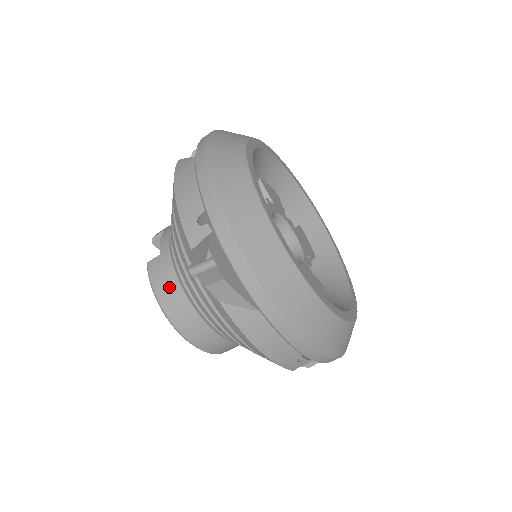
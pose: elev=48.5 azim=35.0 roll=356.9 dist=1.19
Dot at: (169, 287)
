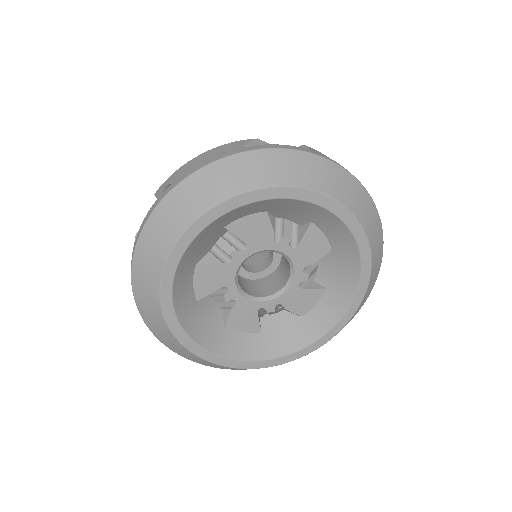
Dot at: occluded
